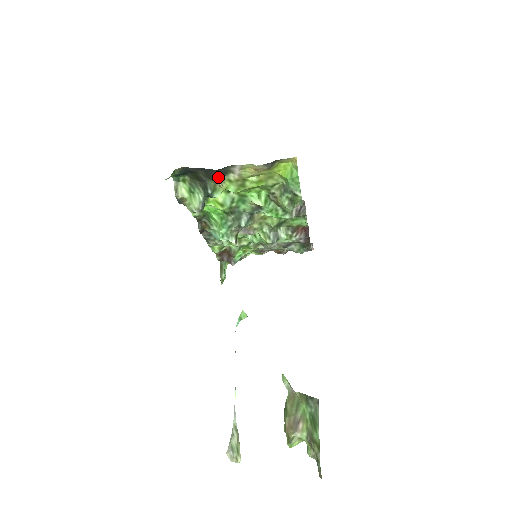
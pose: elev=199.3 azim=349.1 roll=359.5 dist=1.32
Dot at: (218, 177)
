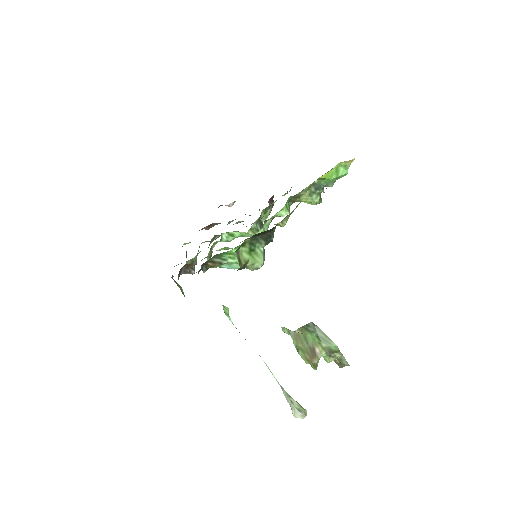
Dot at: (285, 219)
